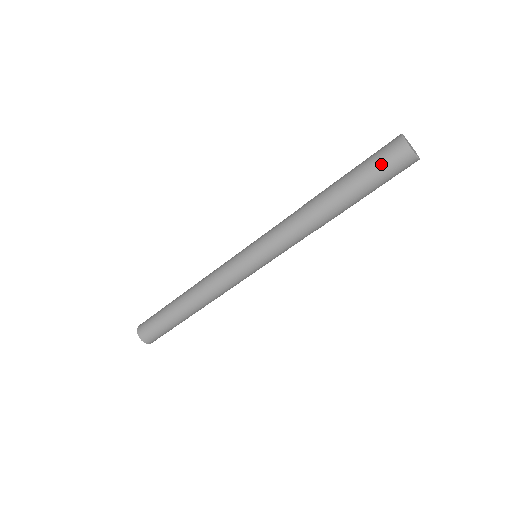
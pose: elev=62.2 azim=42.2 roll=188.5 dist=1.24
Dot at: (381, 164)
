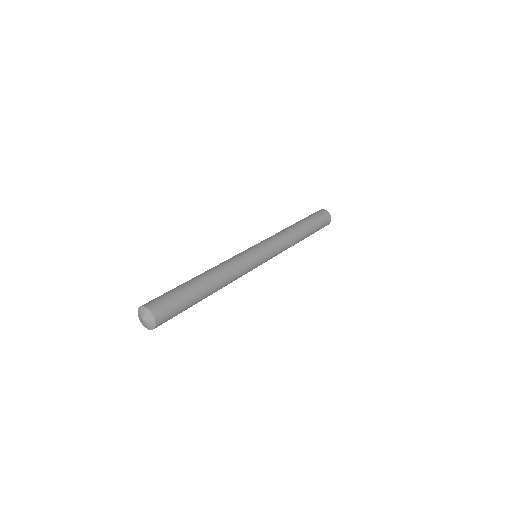
Dot at: (317, 214)
